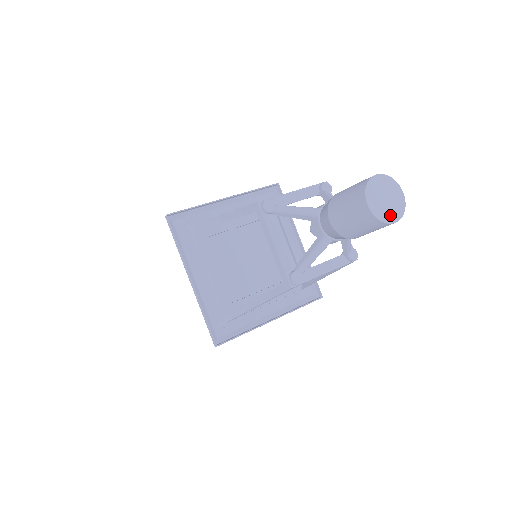
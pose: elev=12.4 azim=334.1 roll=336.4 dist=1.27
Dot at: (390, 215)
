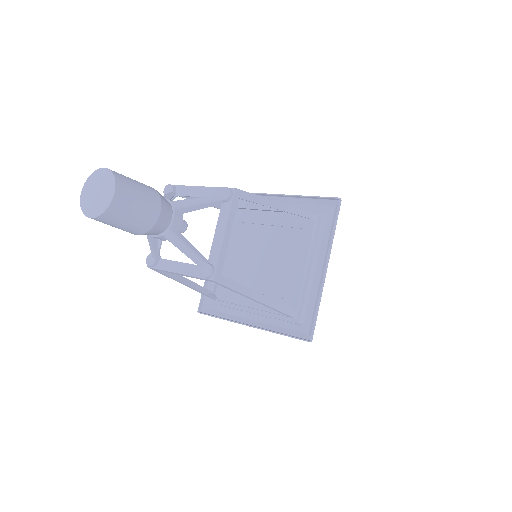
Dot at: (91, 209)
